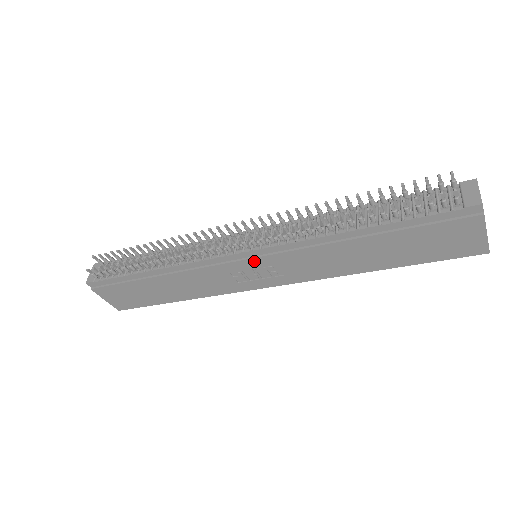
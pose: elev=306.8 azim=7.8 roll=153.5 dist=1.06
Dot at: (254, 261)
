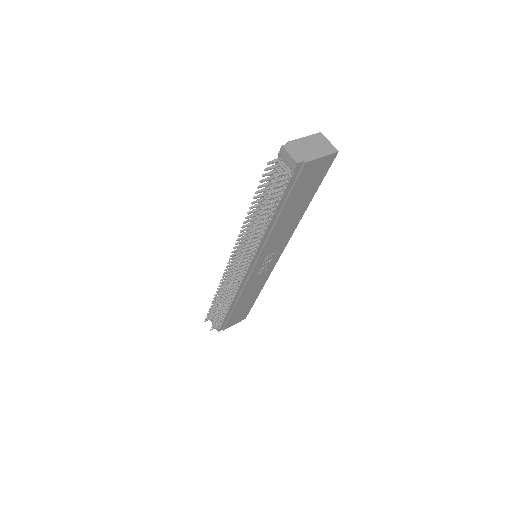
Dot at: (257, 265)
